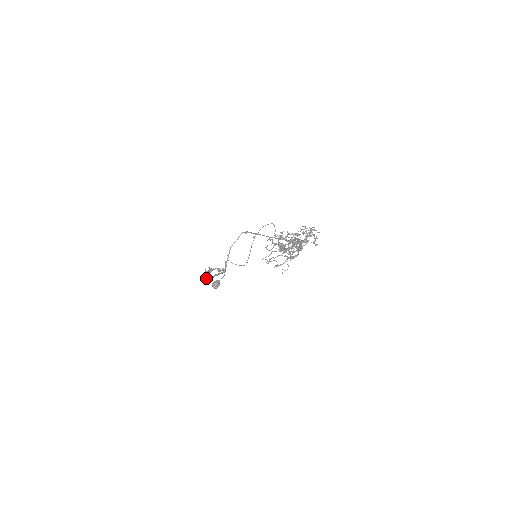
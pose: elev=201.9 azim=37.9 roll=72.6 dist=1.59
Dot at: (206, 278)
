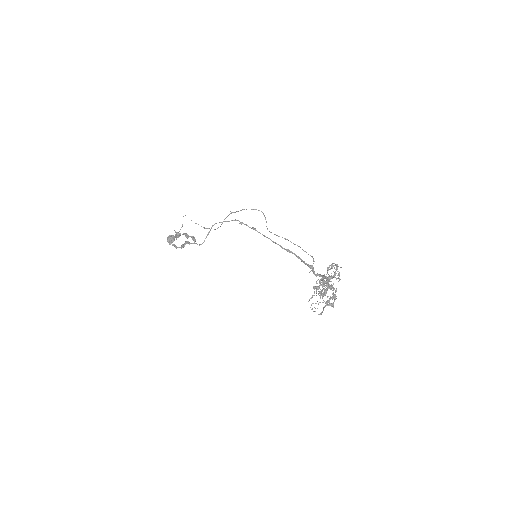
Dot at: (177, 247)
